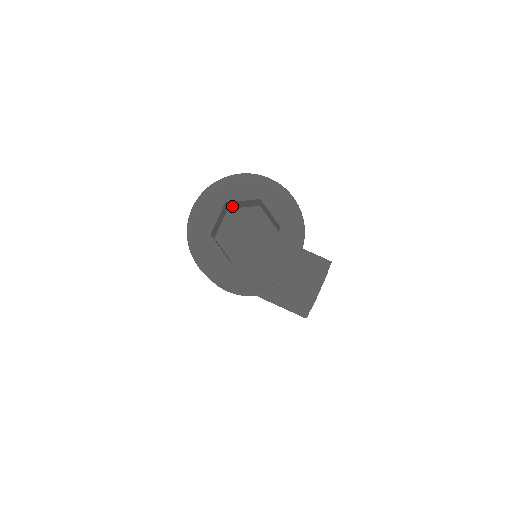
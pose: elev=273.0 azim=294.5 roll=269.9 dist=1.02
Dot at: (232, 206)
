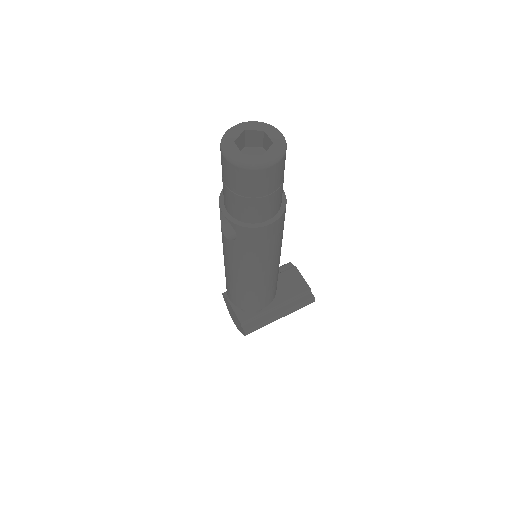
Dot at: occluded
